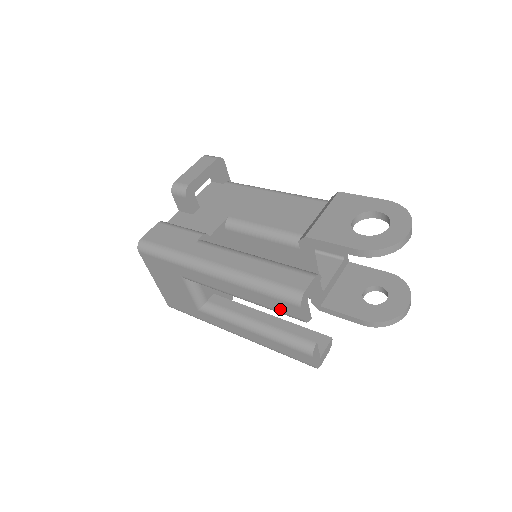
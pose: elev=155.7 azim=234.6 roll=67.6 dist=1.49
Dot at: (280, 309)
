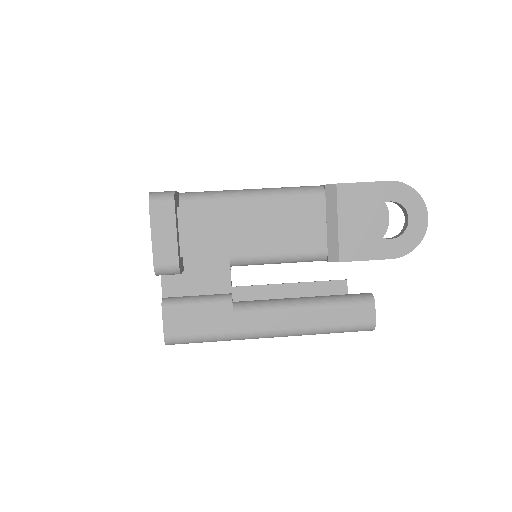
Dot at: occluded
